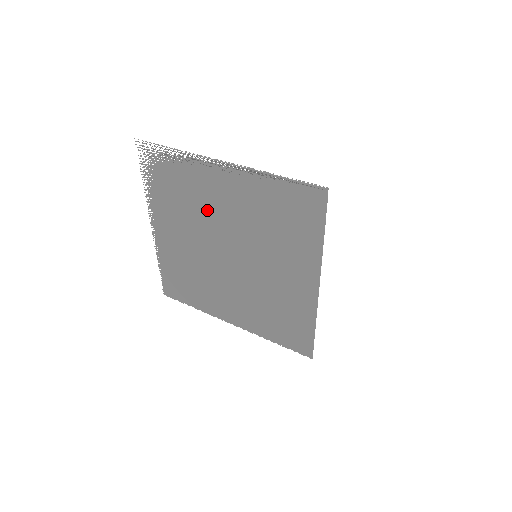
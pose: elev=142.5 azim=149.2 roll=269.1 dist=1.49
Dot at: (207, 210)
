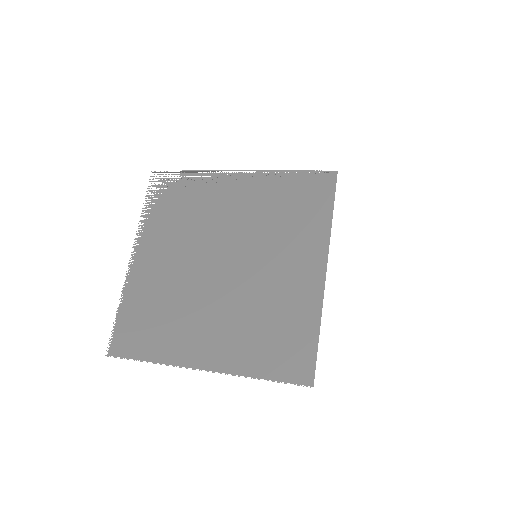
Dot at: (210, 219)
